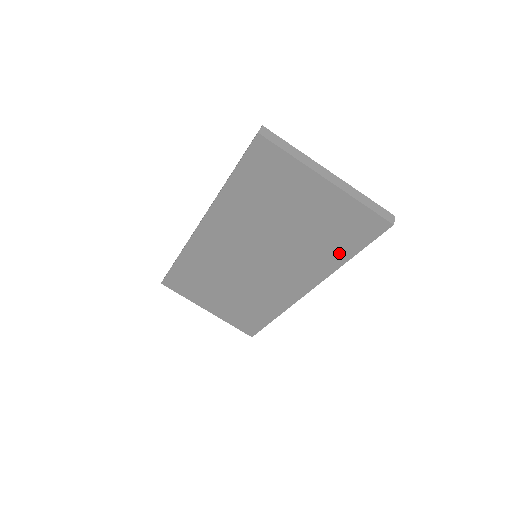
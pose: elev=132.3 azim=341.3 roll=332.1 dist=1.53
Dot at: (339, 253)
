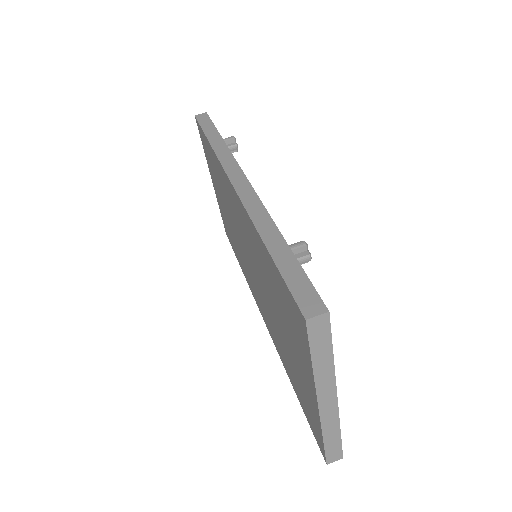
Dot at: (291, 377)
